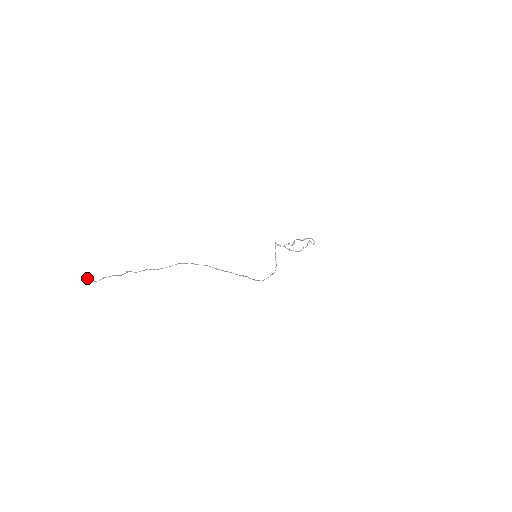
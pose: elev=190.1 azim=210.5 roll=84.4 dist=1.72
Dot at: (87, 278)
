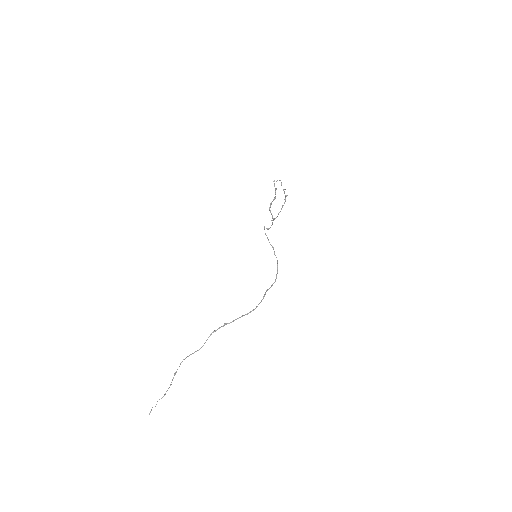
Dot at: (150, 411)
